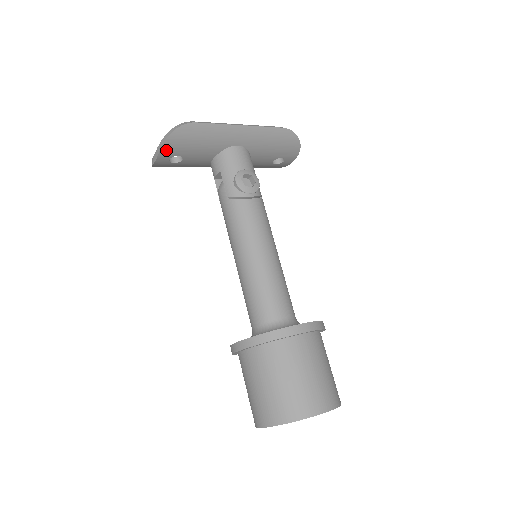
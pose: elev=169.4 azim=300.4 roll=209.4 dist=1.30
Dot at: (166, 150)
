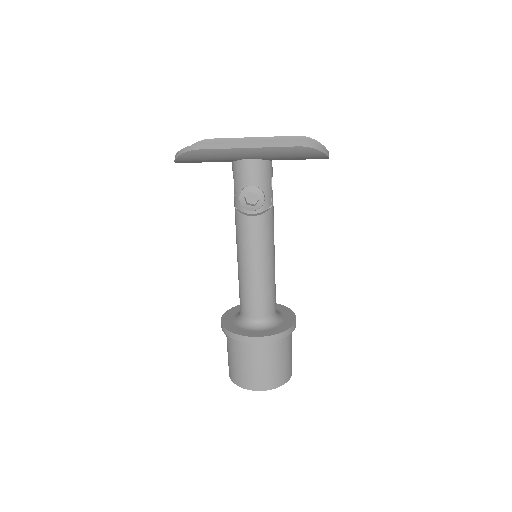
Dot at: (181, 162)
